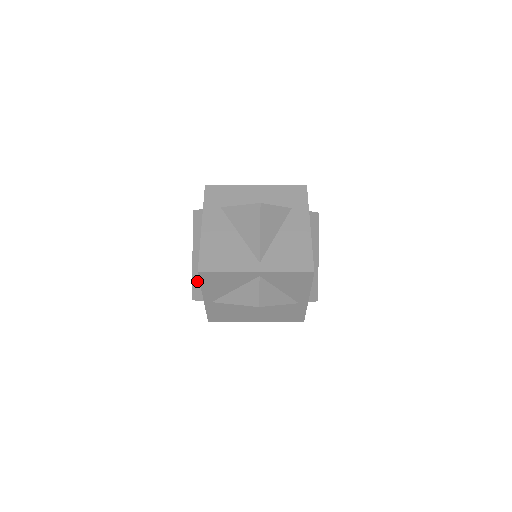
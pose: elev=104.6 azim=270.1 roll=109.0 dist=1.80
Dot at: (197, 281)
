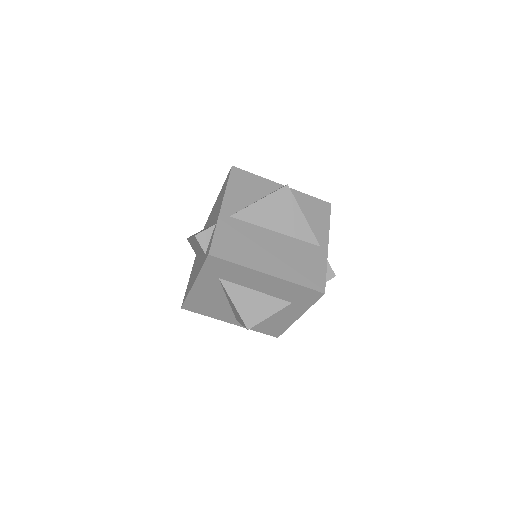
Dot at: (192, 245)
